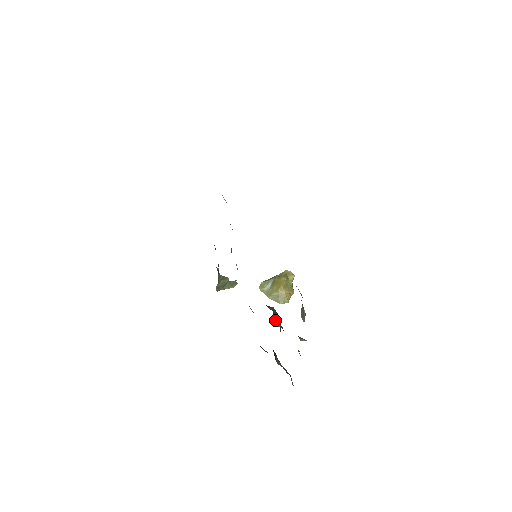
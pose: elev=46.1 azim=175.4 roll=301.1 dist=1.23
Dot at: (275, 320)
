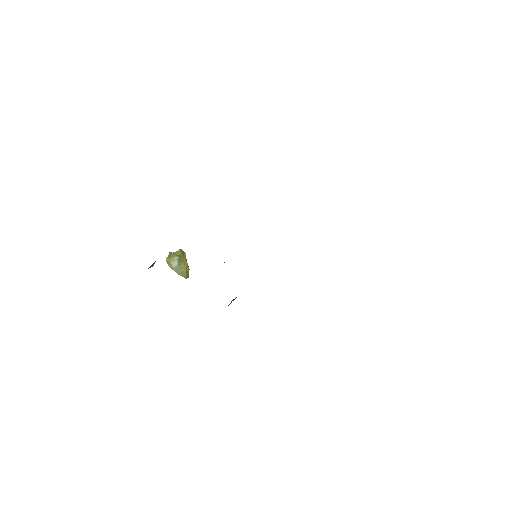
Dot at: occluded
